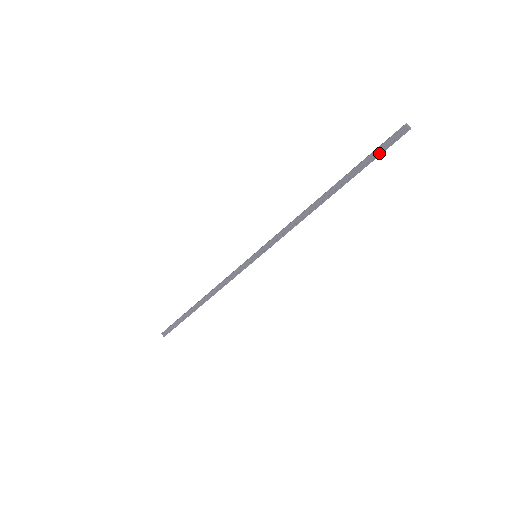
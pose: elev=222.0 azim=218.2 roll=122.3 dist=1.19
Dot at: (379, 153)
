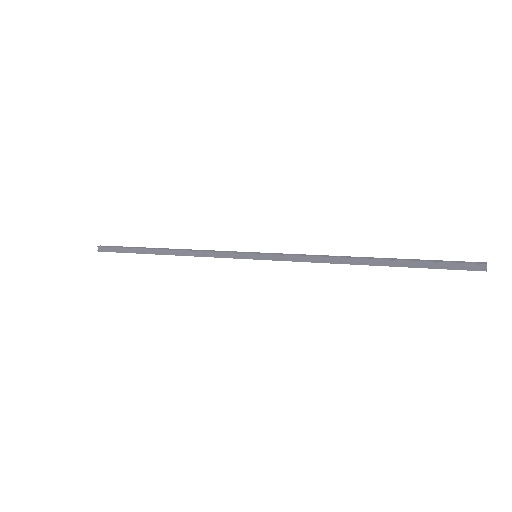
Dot at: (444, 267)
